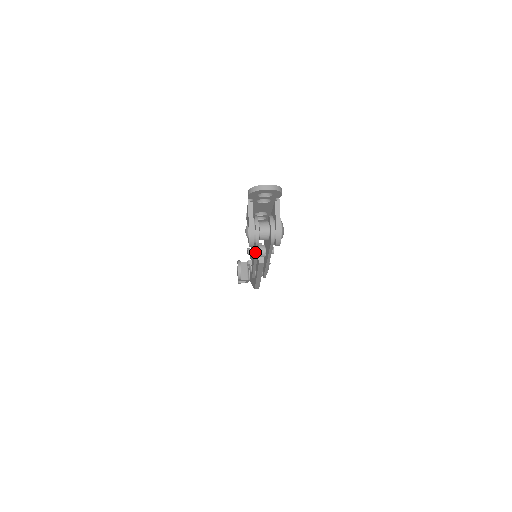
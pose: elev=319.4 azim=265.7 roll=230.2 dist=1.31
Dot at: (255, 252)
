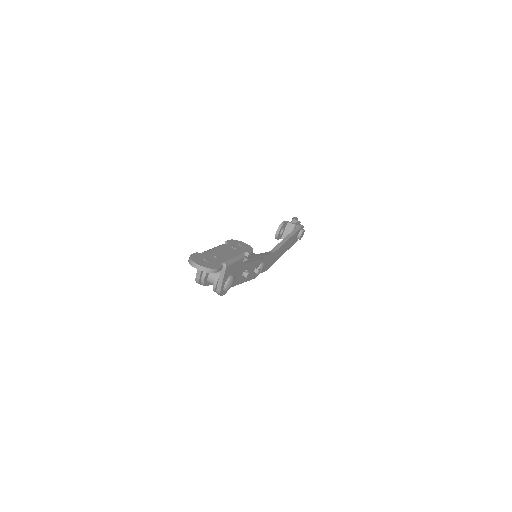
Dot at: occluded
